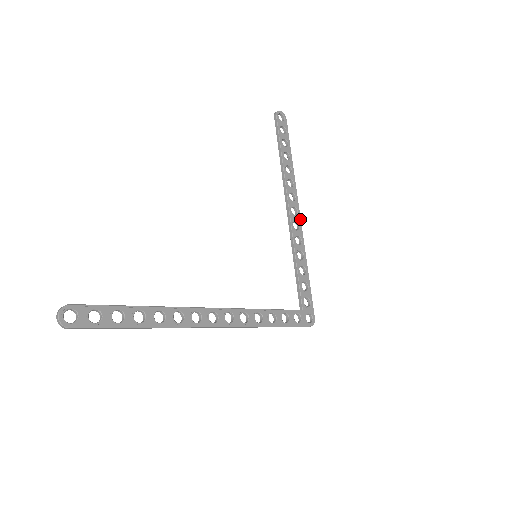
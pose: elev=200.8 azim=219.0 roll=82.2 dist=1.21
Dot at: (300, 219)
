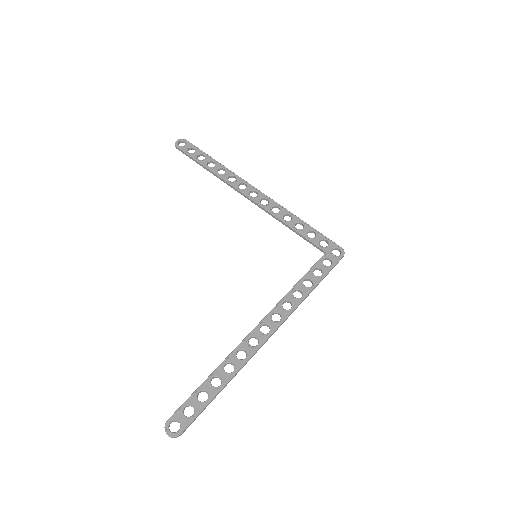
Dot at: (263, 194)
